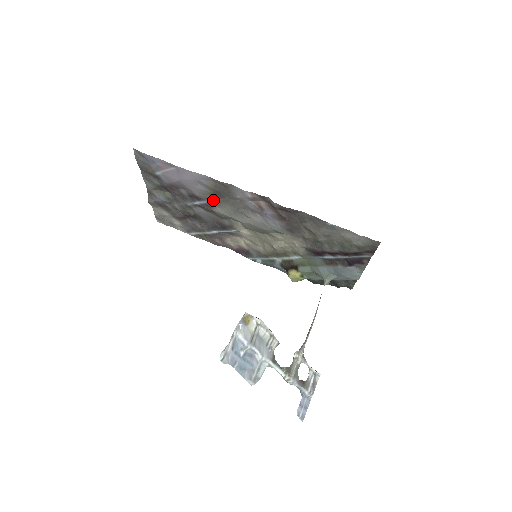
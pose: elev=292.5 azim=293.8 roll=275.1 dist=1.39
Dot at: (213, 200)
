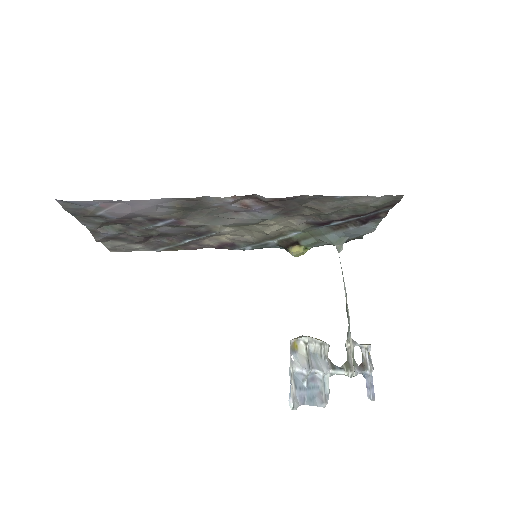
Dot at: (182, 216)
